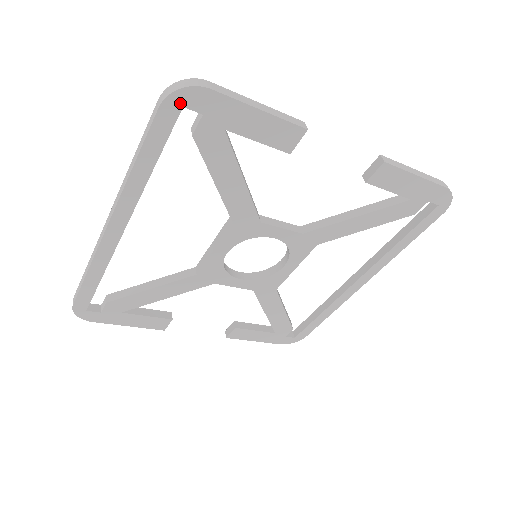
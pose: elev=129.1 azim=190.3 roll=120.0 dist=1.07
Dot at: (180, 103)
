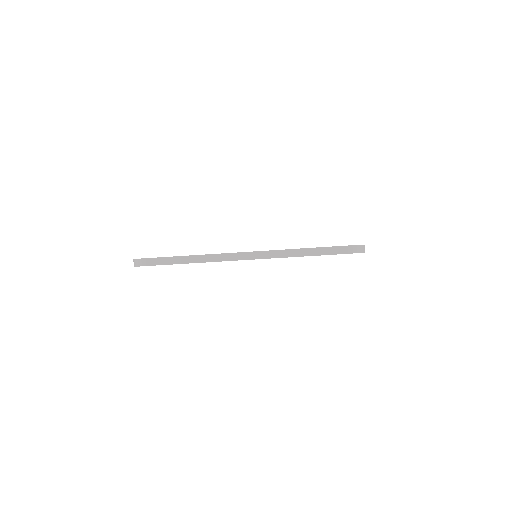
Dot at: occluded
